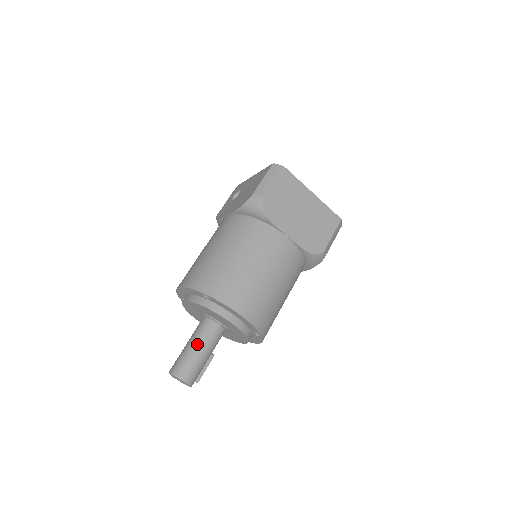
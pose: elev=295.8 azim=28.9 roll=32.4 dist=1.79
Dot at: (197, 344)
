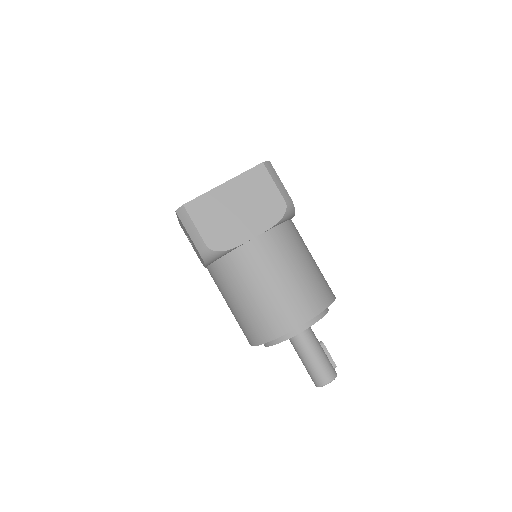
Dot at: (306, 357)
